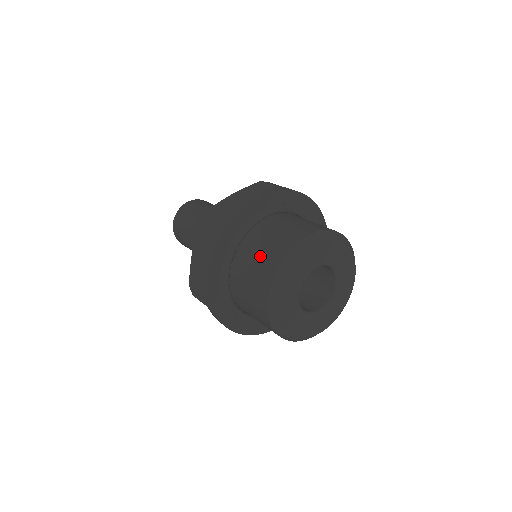
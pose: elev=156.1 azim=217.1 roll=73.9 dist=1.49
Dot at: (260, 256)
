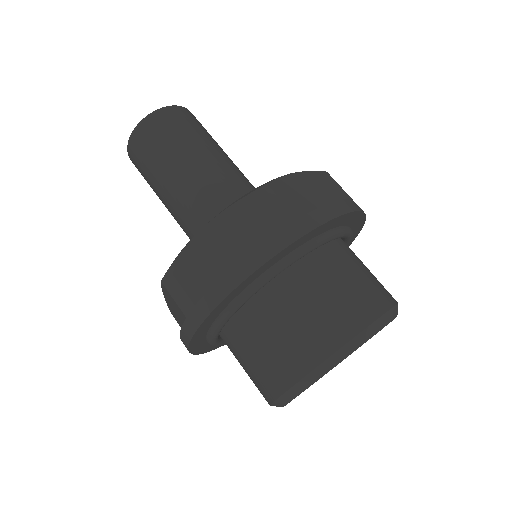
Dot at: (255, 361)
